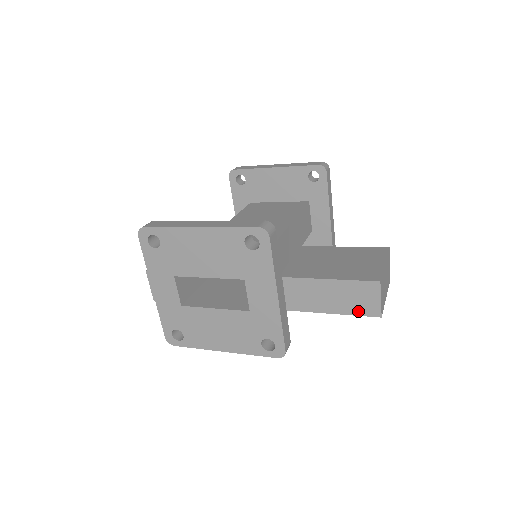
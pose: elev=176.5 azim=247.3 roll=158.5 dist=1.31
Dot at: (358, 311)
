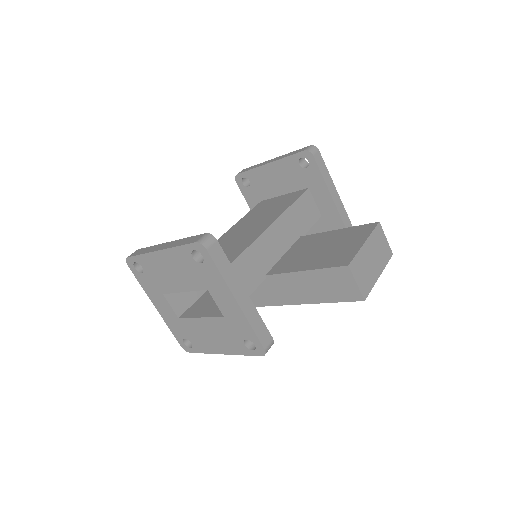
Dot at: (342, 297)
